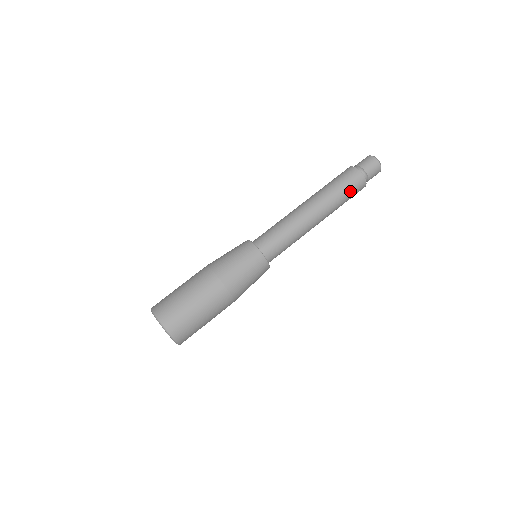
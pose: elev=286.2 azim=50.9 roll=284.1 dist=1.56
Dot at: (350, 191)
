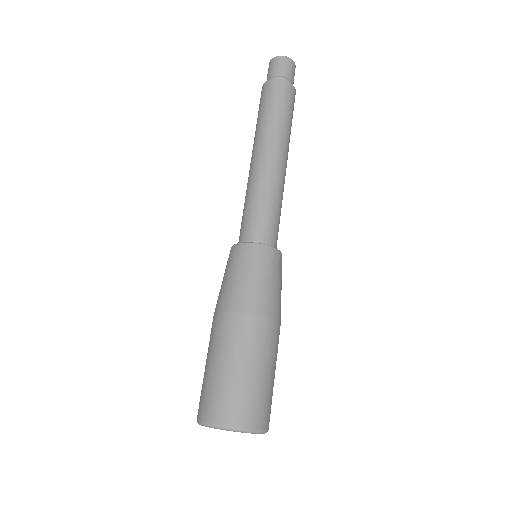
Dot at: (275, 103)
